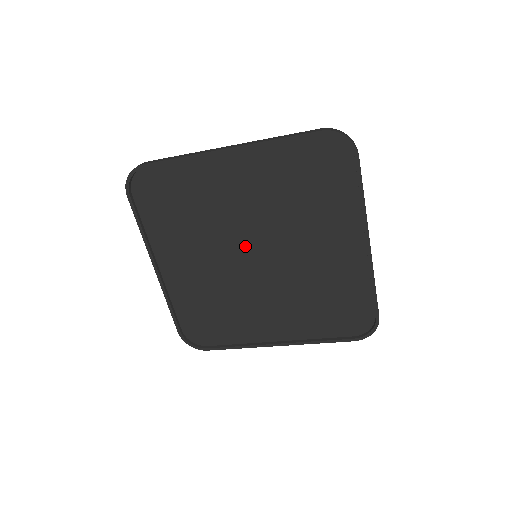
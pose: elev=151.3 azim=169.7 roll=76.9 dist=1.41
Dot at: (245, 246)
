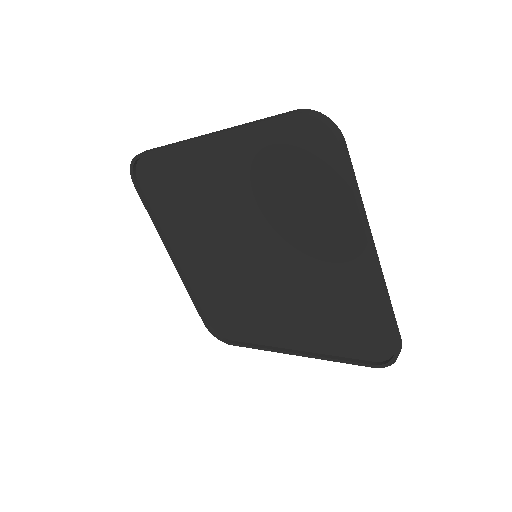
Dot at: (243, 244)
